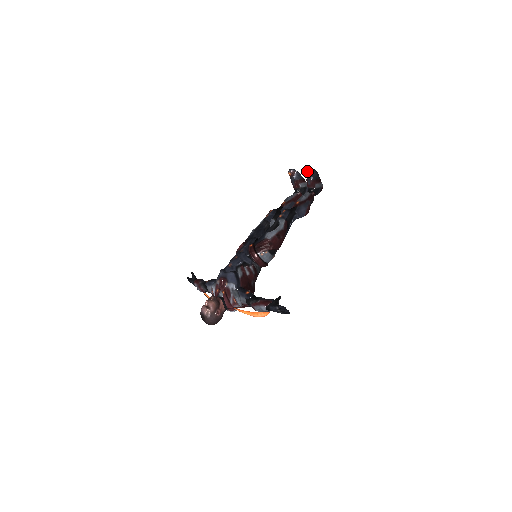
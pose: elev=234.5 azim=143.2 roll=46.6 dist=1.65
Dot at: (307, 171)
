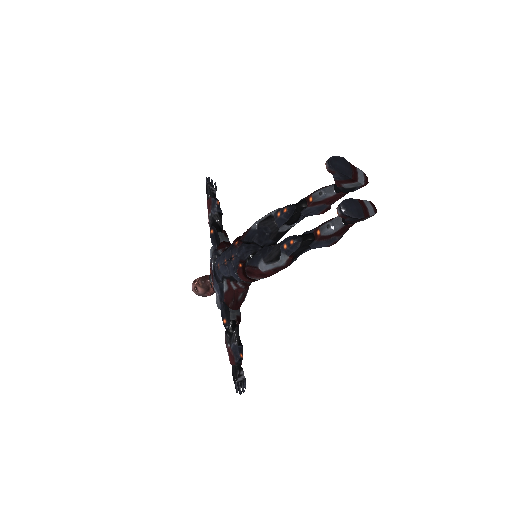
Dot at: (338, 214)
